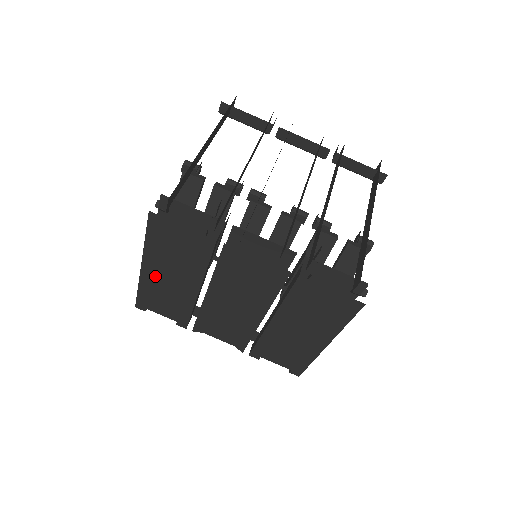
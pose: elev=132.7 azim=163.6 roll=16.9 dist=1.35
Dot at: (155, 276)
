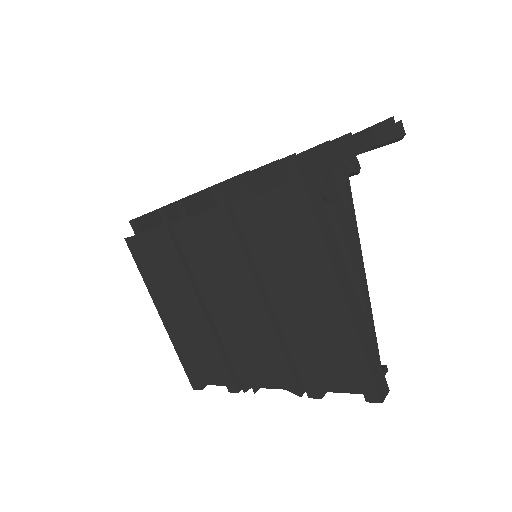
Dot at: (174, 323)
